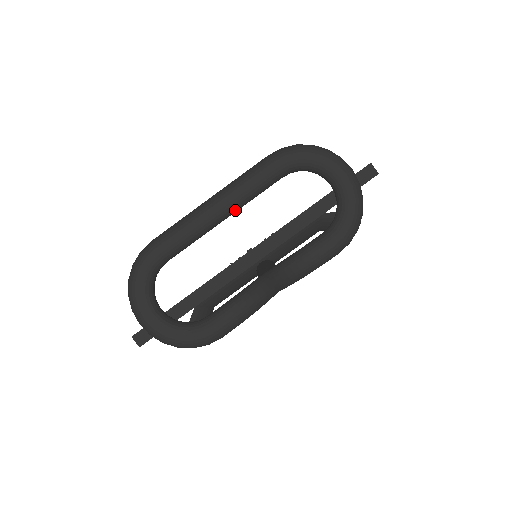
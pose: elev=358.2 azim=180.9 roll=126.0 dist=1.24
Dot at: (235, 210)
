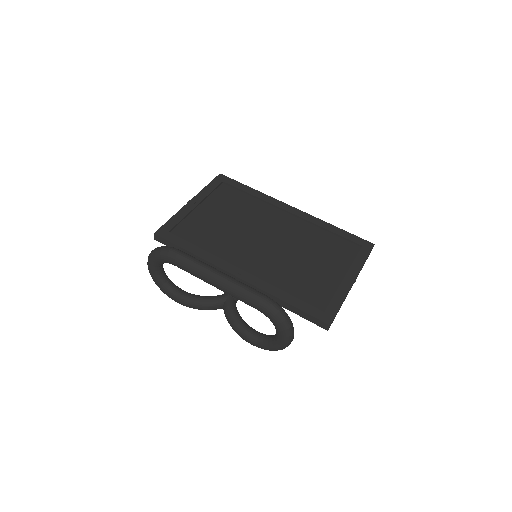
Dot at: occluded
